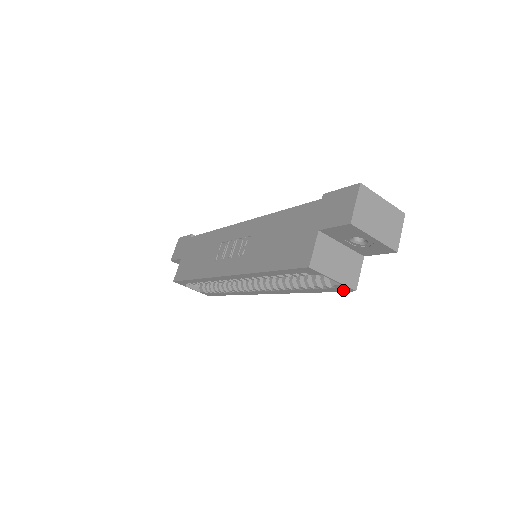
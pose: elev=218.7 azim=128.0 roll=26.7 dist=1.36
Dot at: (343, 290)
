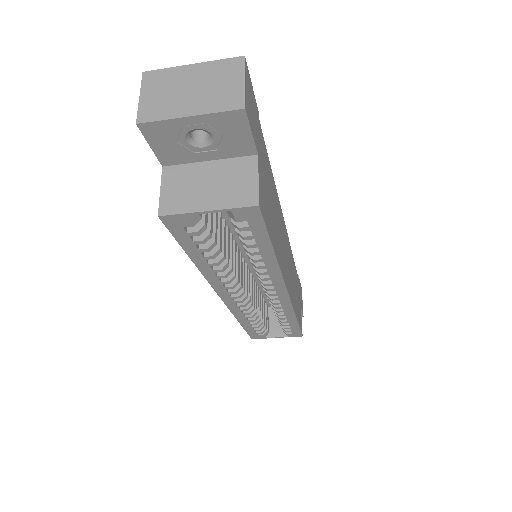
Dot at: (256, 218)
